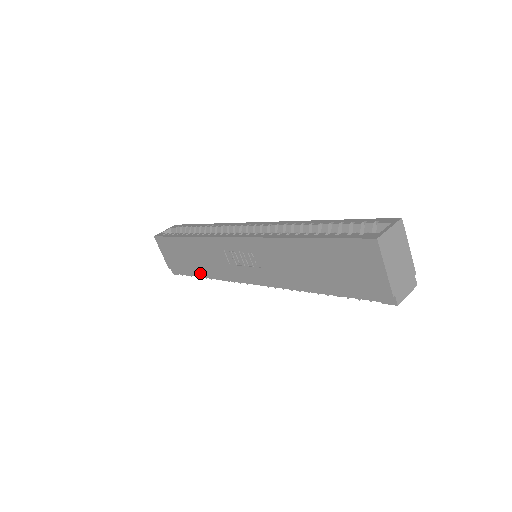
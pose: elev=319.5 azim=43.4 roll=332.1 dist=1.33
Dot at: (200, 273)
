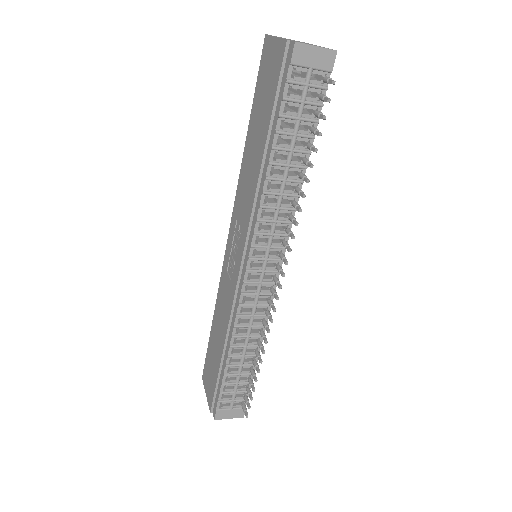
Dot at: (224, 358)
